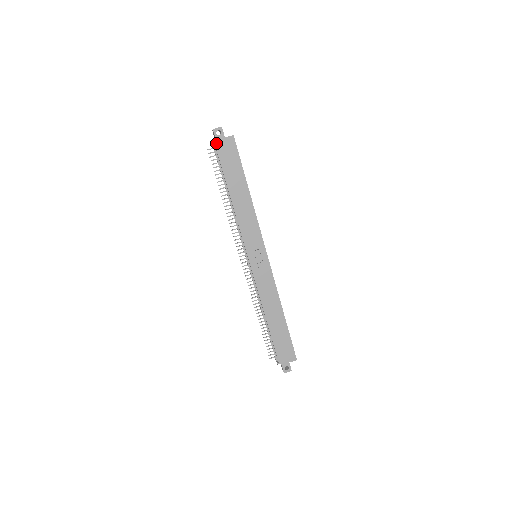
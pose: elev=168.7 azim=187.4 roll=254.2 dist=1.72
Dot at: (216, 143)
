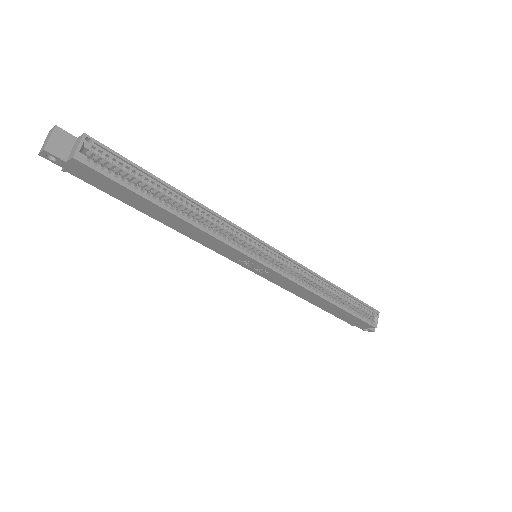
Dot at: (65, 169)
